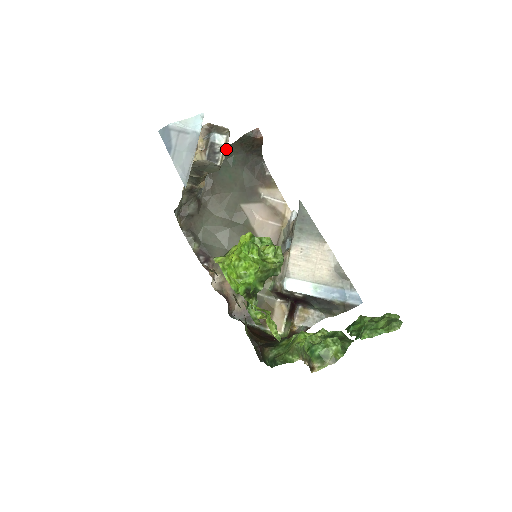
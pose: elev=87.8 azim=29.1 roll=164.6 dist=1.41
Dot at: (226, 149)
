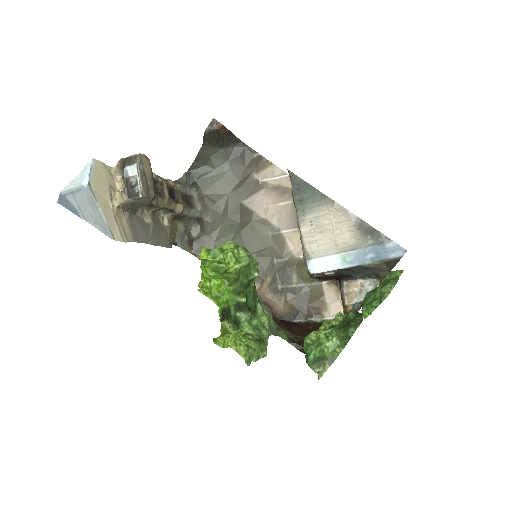
Dot at: (139, 178)
